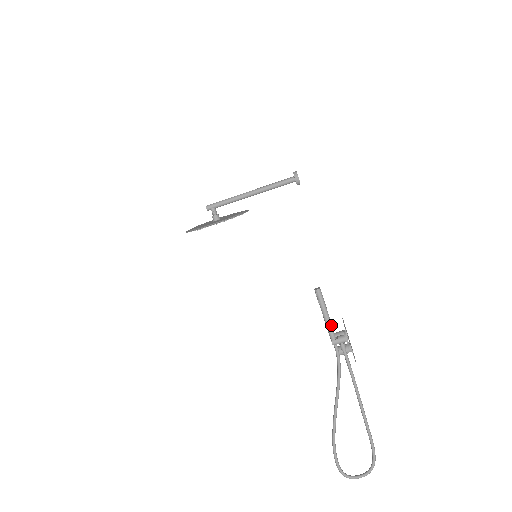
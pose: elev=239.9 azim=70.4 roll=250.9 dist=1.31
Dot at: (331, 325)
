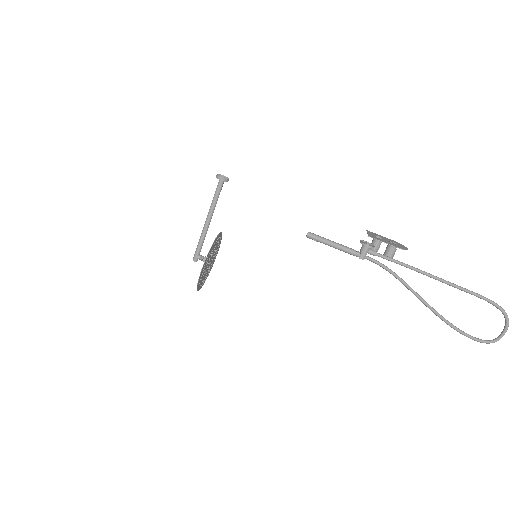
Dot at: (346, 248)
